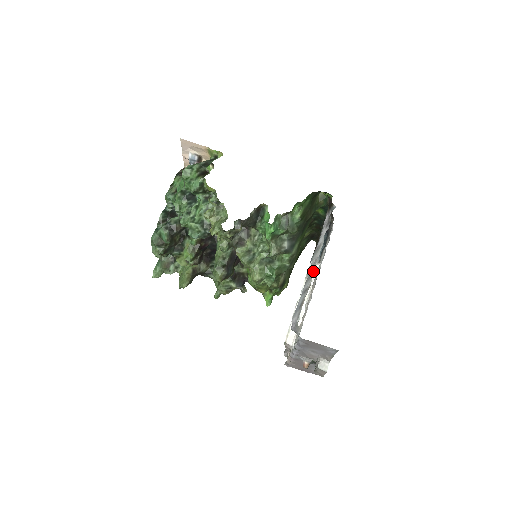
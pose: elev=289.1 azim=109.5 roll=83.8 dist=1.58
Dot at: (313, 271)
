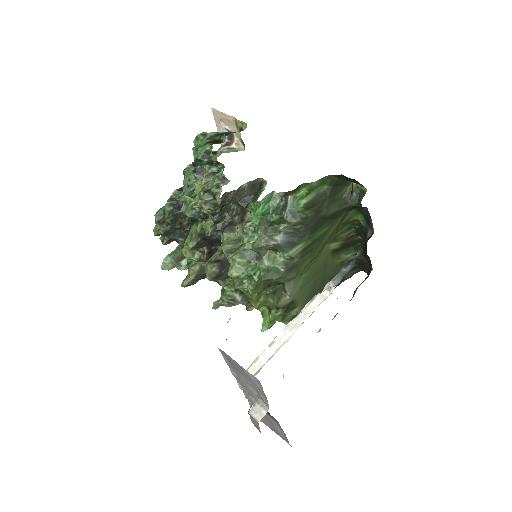
Dot at: occluded
